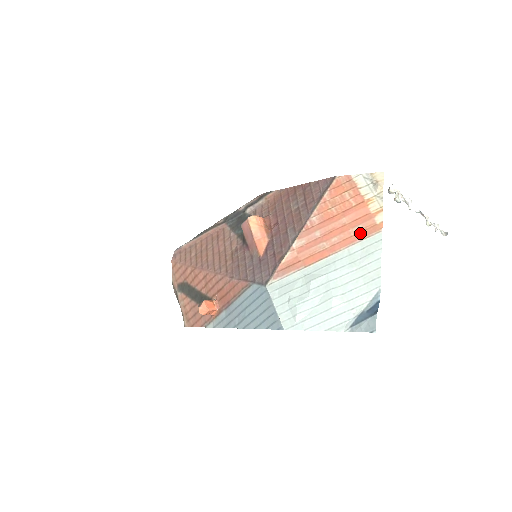
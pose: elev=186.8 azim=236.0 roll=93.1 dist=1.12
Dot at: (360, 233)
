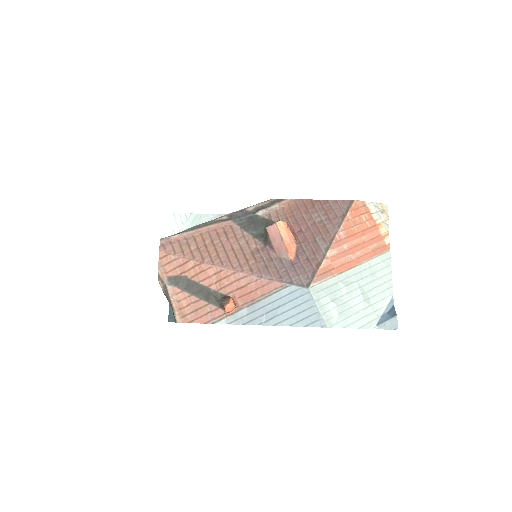
Dot at: (376, 250)
